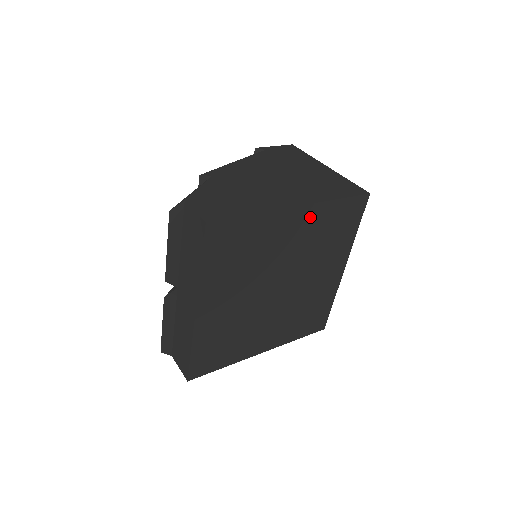
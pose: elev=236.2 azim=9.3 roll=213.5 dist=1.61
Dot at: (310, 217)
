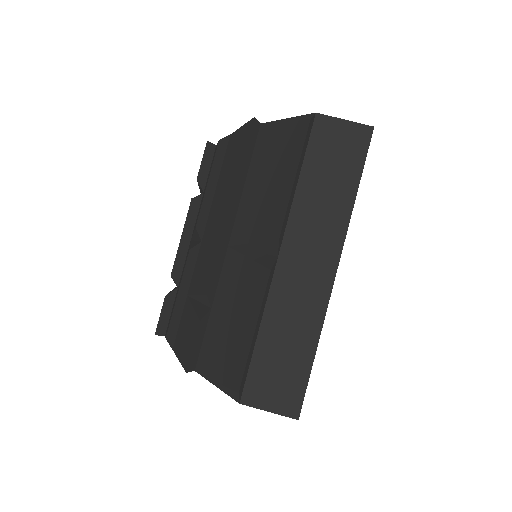
Dot at: occluded
